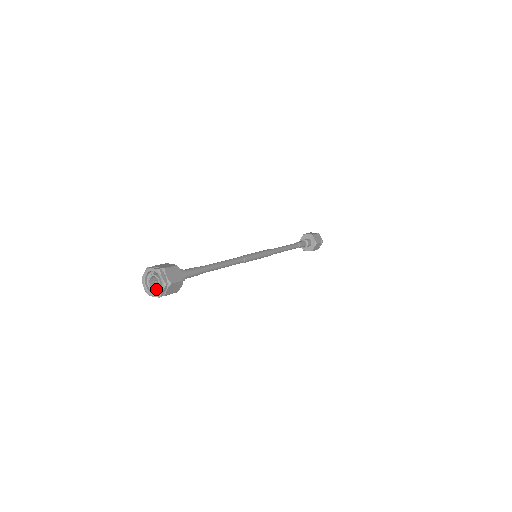
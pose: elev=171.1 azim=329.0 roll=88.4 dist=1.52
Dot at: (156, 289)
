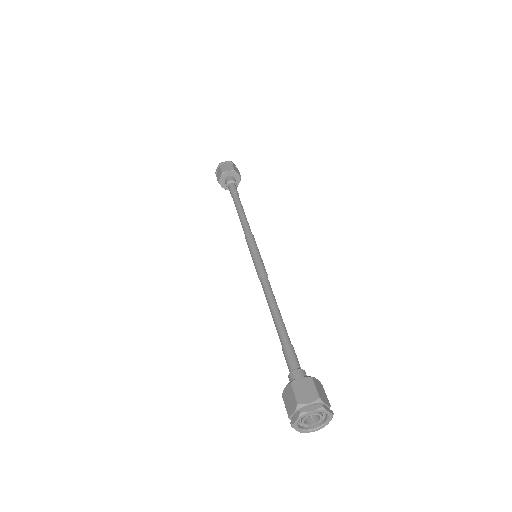
Dot at: (317, 424)
